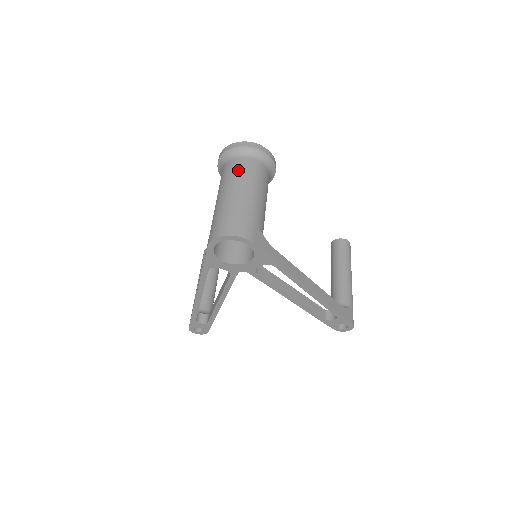
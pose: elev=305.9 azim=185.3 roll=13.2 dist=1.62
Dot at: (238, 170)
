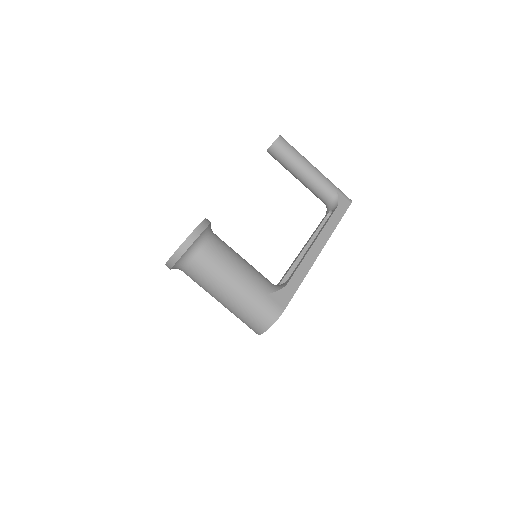
Dot at: (204, 276)
